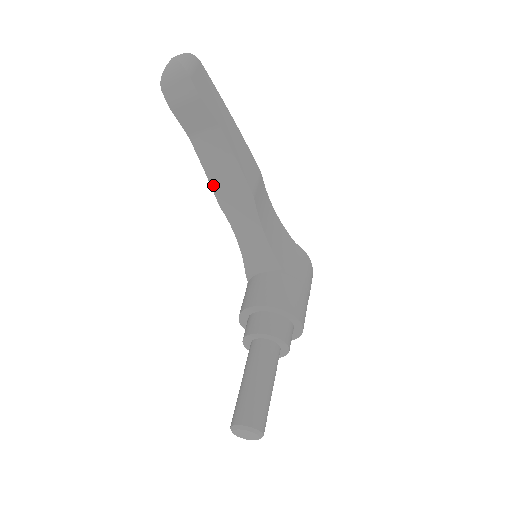
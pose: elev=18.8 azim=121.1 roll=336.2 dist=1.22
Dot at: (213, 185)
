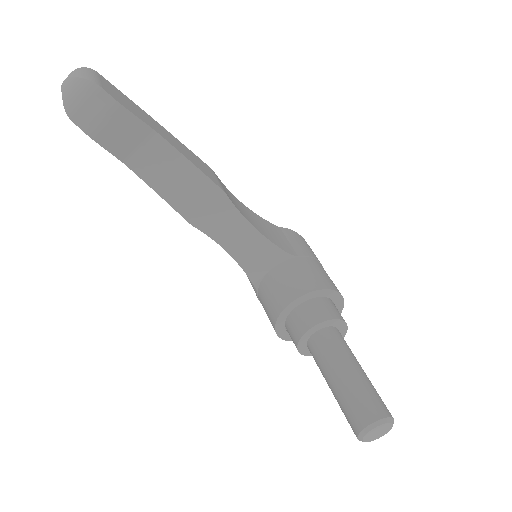
Dot at: (174, 205)
